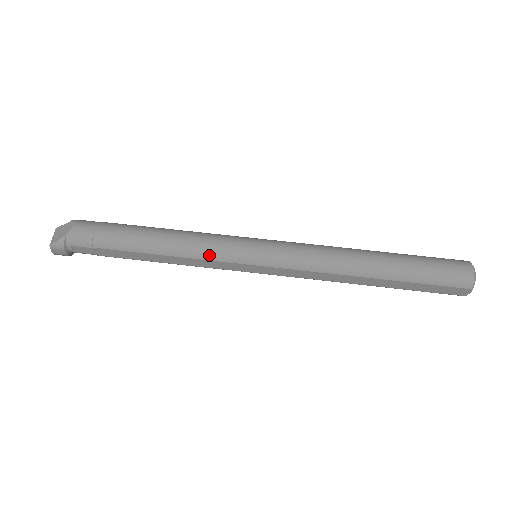
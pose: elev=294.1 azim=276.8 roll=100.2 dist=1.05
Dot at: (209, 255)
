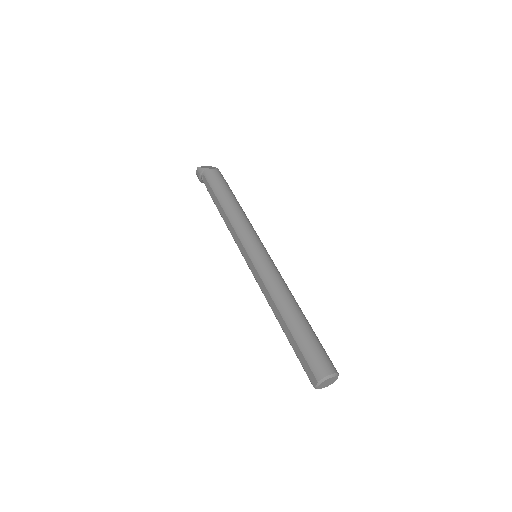
Dot at: (238, 230)
